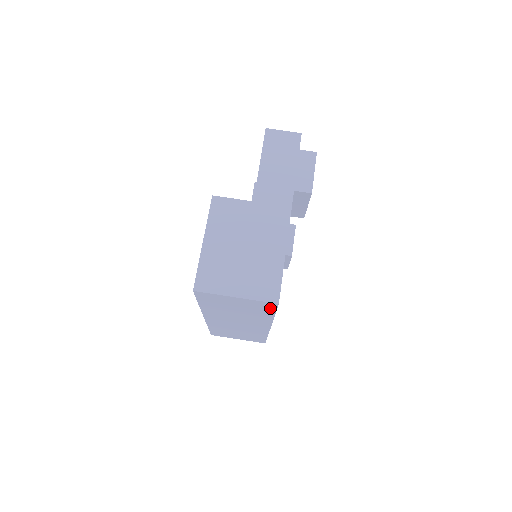
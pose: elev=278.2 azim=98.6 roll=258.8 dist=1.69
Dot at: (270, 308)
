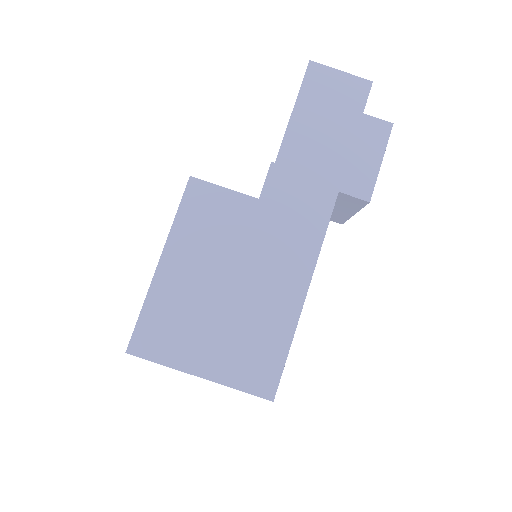
Dot at: occluded
